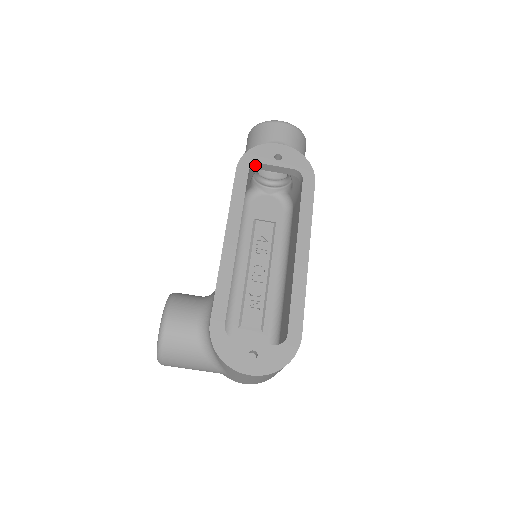
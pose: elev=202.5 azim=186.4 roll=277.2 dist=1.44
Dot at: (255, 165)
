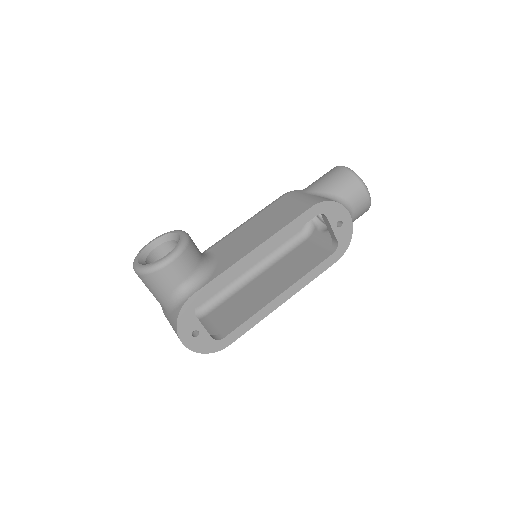
Dot at: (323, 214)
